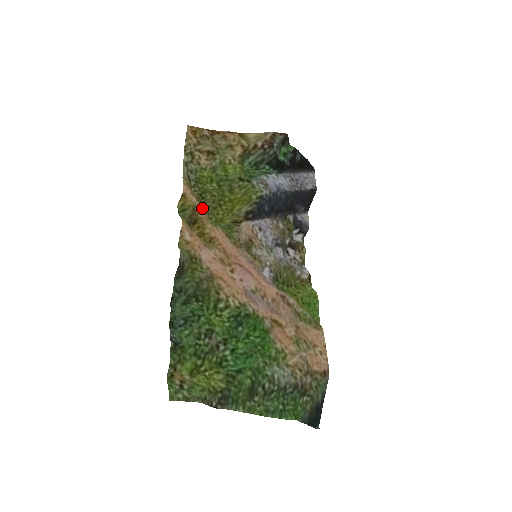
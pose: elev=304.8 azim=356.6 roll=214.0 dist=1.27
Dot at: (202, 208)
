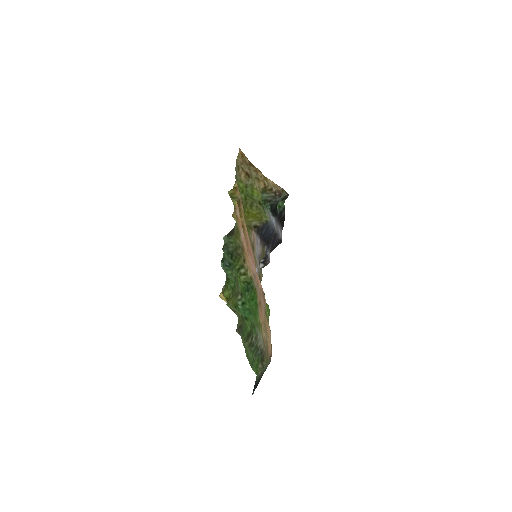
Dot at: occluded
